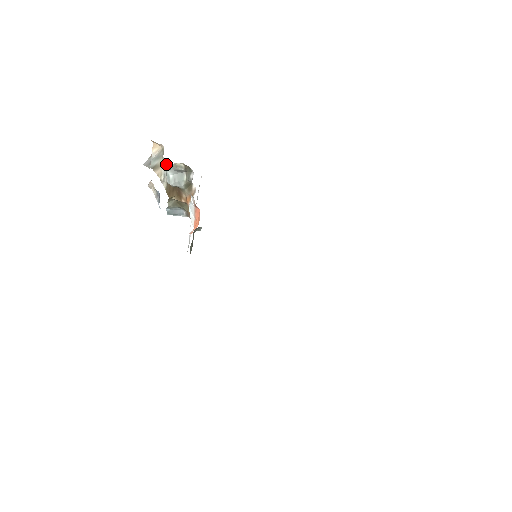
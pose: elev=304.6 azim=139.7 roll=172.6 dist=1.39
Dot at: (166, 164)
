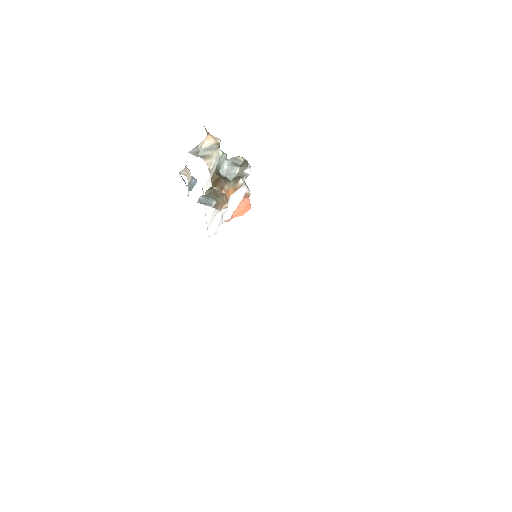
Dot at: (219, 156)
